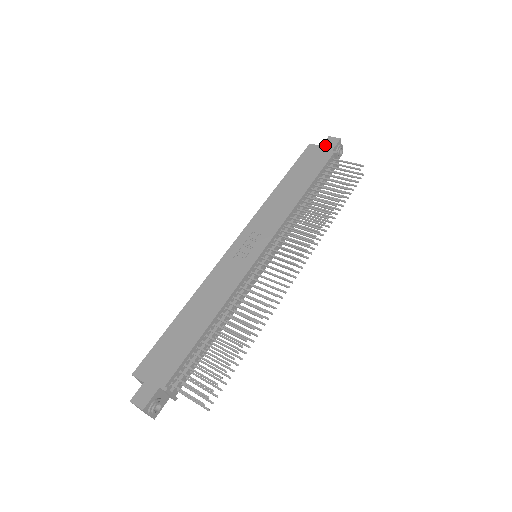
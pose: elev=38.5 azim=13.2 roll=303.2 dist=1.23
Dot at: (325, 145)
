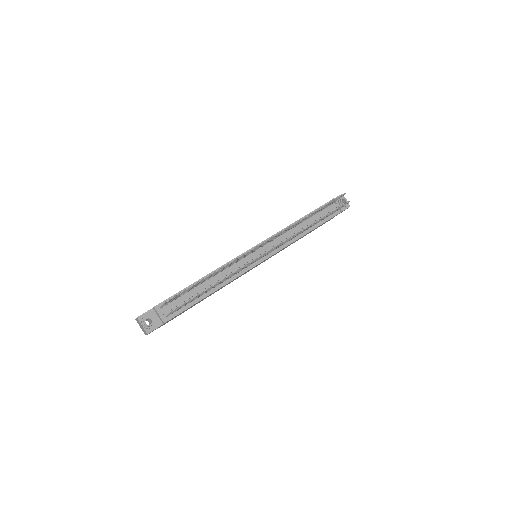
Dot at: occluded
